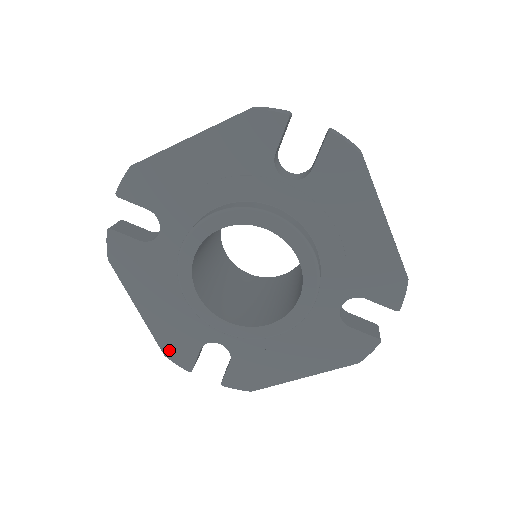
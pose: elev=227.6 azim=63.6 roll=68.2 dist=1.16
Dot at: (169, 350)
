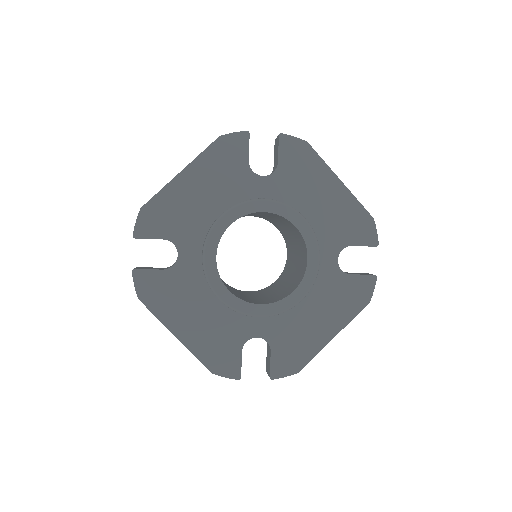
Dot at: (215, 365)
